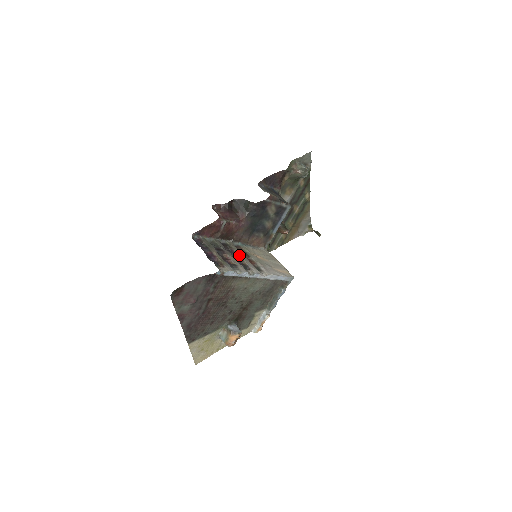
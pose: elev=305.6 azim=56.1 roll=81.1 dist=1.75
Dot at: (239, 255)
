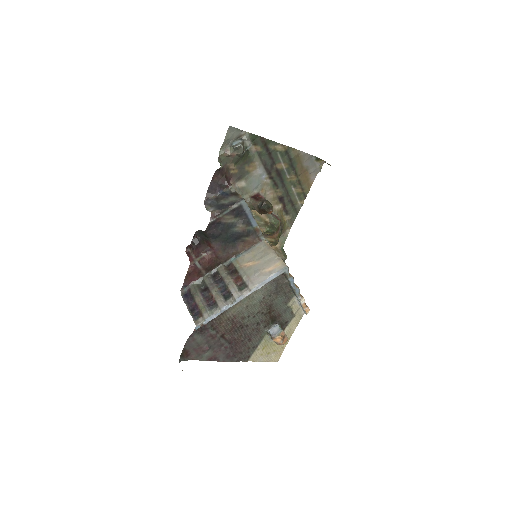
Dot at: (225, 282)
